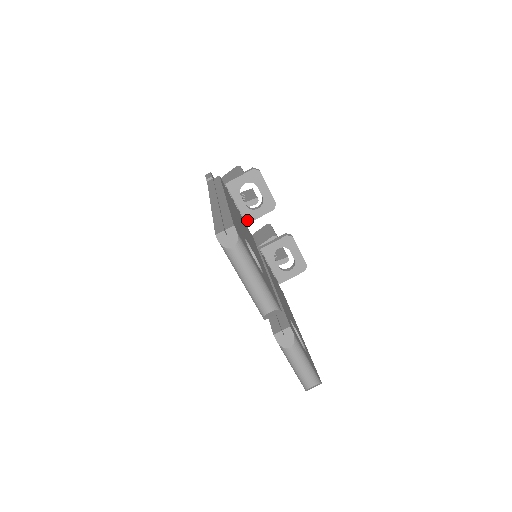
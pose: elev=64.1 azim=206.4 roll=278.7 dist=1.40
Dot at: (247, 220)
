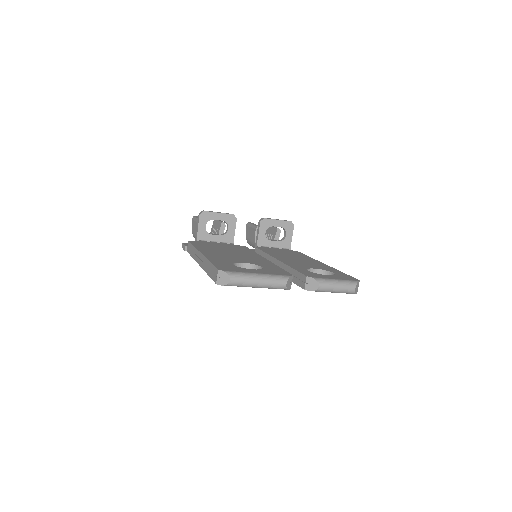
Dot at: (231, 241)
